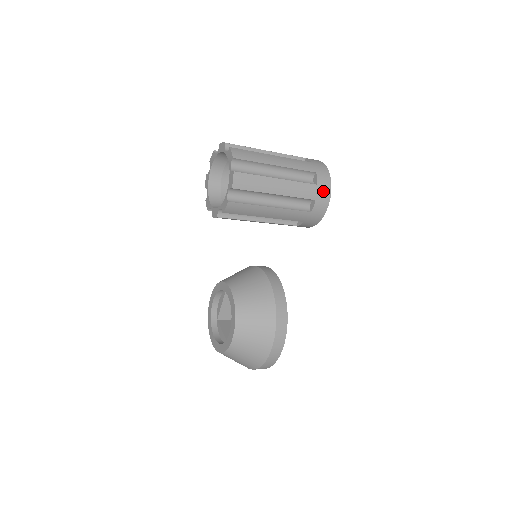
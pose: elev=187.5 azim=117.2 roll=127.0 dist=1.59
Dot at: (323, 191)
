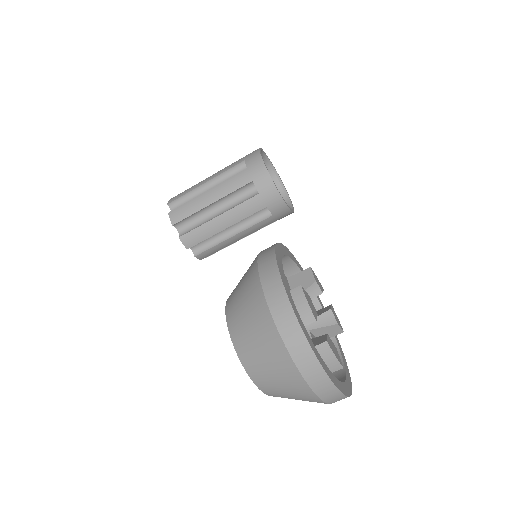
Dot at: (251, 154)
